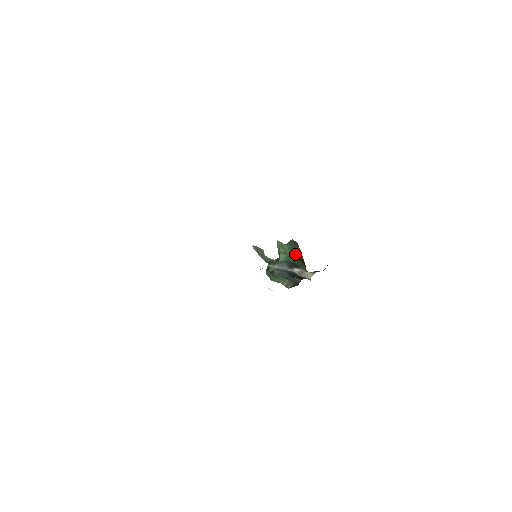
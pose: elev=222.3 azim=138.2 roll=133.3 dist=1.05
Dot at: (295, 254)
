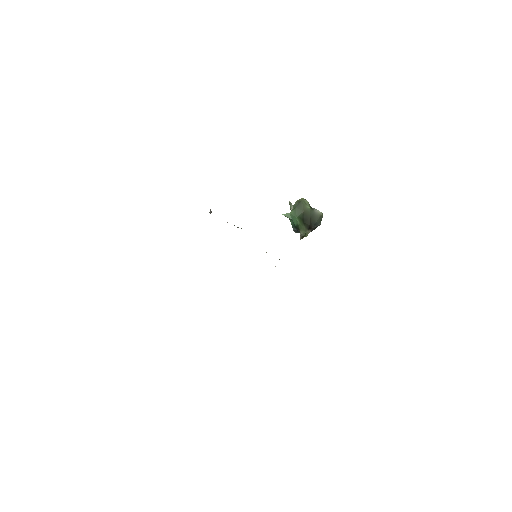
Dot at: (298, 216)
